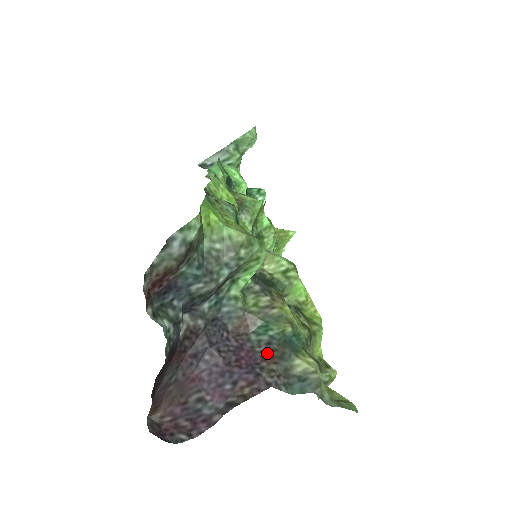
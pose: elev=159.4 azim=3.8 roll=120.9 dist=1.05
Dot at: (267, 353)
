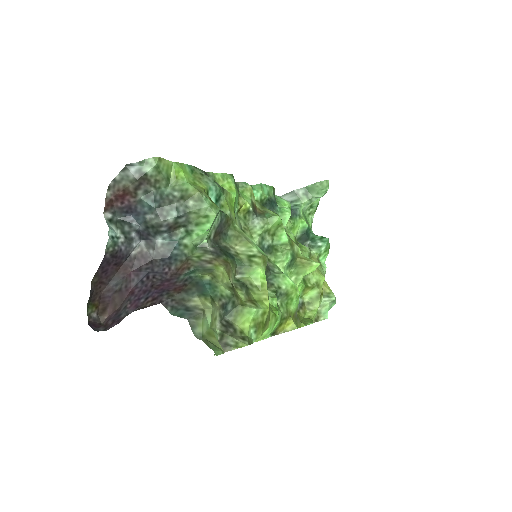
Dot at: (180, 286)
